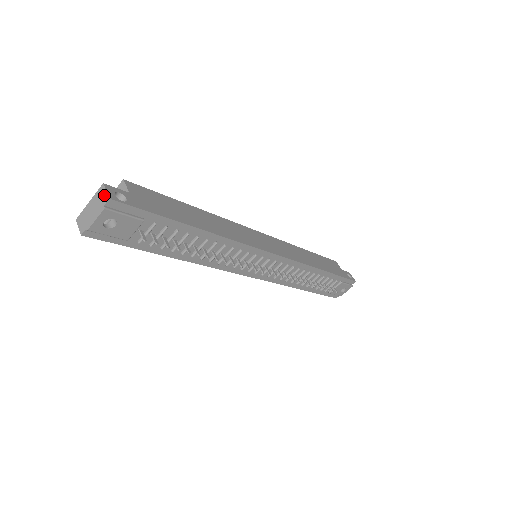
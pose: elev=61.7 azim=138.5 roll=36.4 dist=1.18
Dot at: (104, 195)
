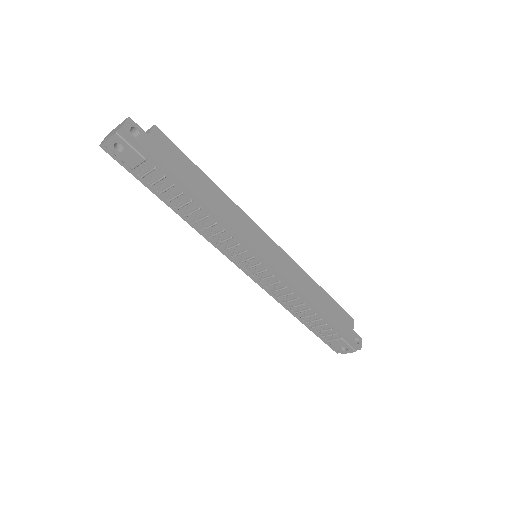
Dot at: (122, 124)
